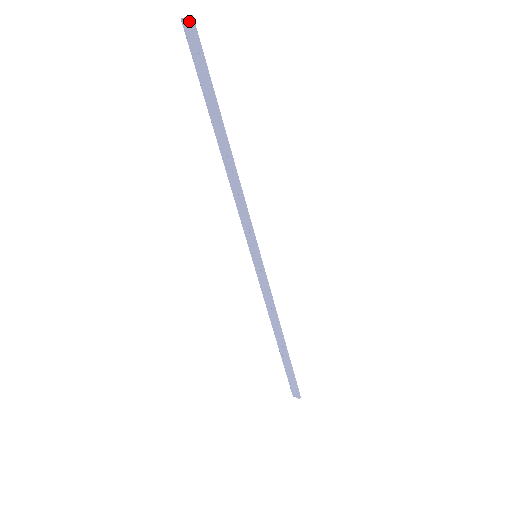
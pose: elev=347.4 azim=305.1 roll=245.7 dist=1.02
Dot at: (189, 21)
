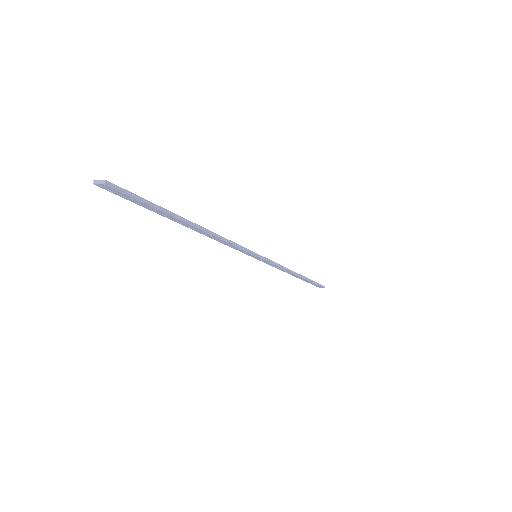
Dot at: (105, 186)
